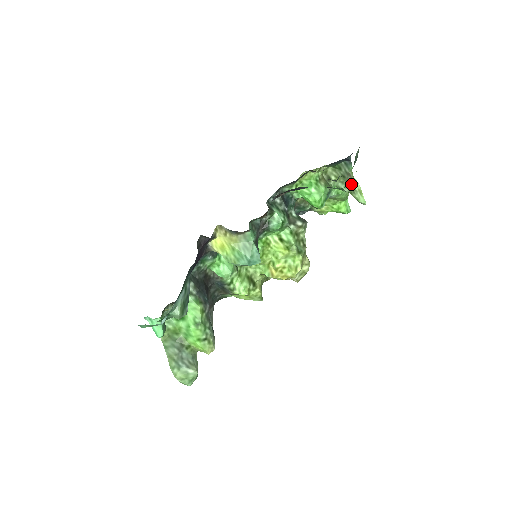
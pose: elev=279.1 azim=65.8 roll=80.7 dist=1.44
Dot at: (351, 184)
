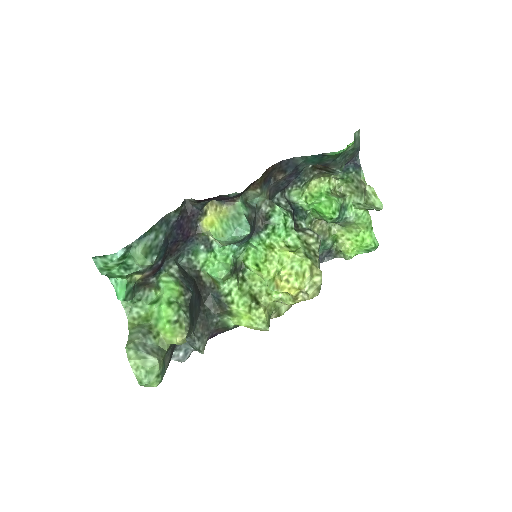
Dot at: (365, 191)
